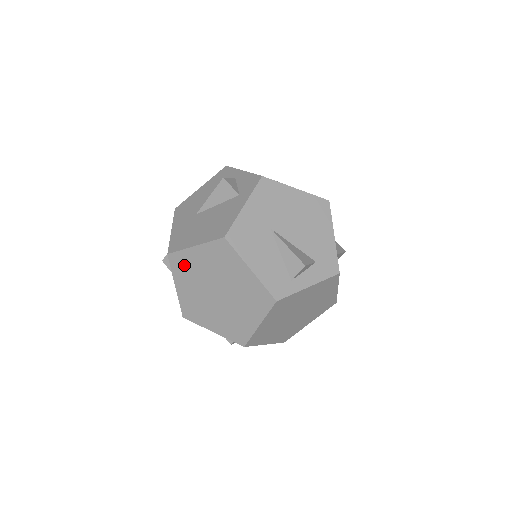
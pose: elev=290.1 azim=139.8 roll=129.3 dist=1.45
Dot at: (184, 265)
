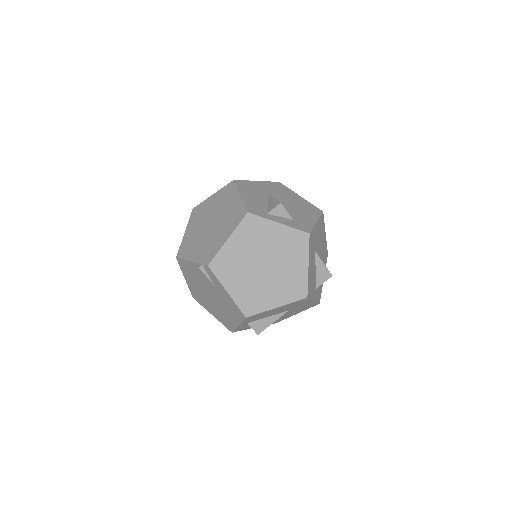
Dot at: (199, 212)
